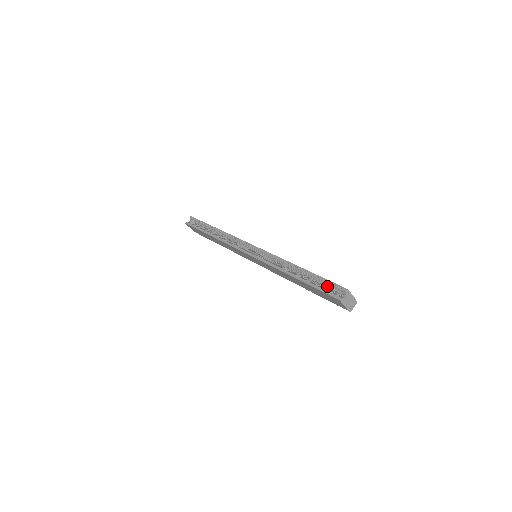
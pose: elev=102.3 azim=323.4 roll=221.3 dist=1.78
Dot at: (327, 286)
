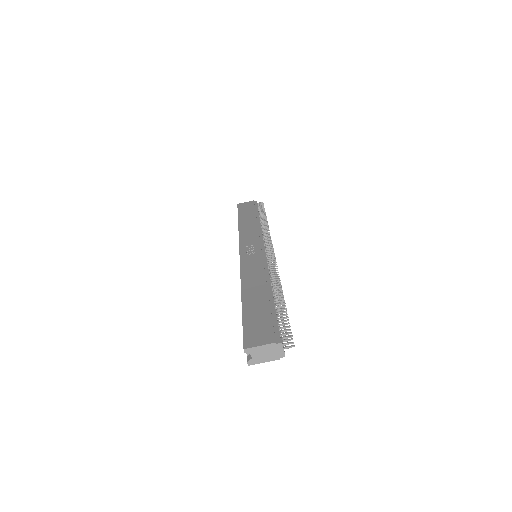
Dot at: occluded
